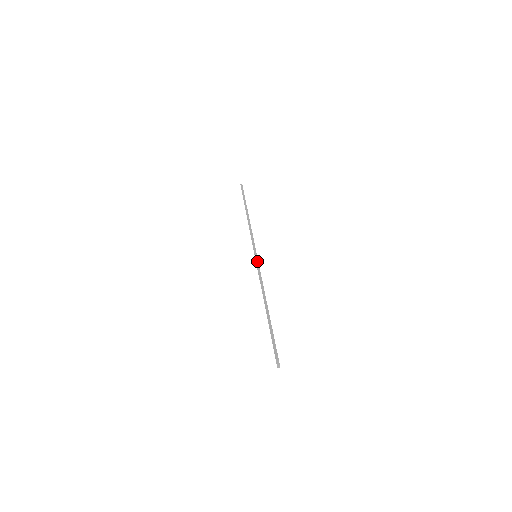
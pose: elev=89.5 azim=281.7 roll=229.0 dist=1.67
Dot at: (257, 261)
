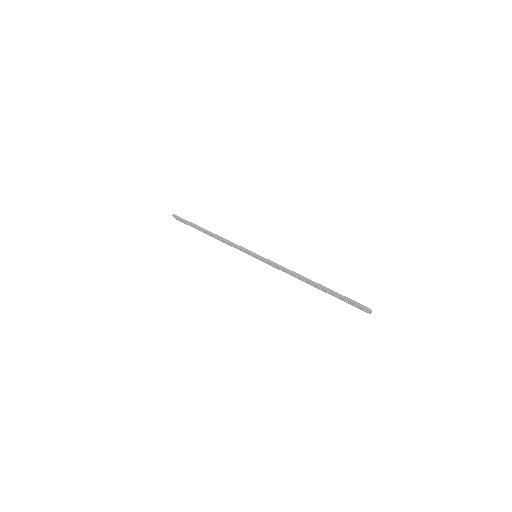
Dot at: (264, 258)
